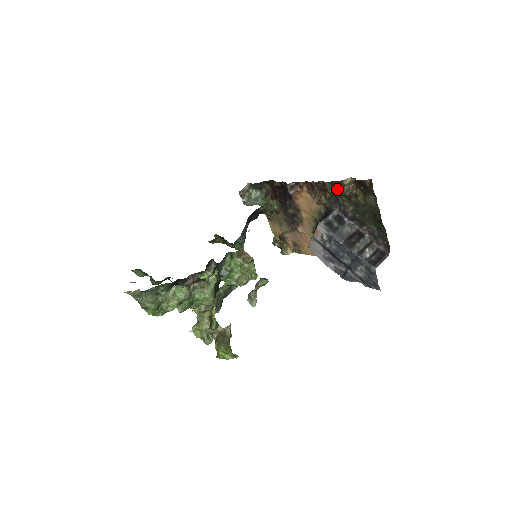
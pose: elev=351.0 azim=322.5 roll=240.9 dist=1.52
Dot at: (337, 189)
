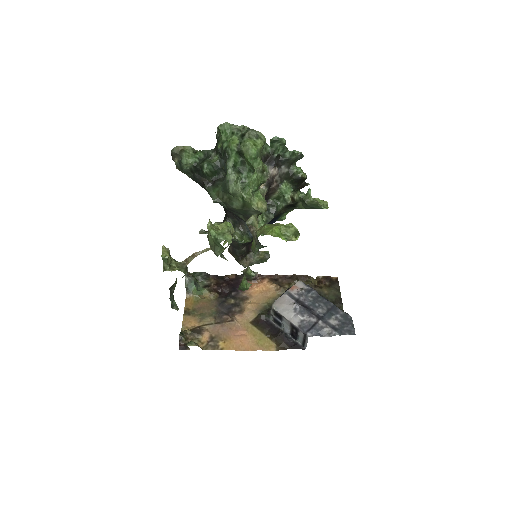
Dot at: occluded
